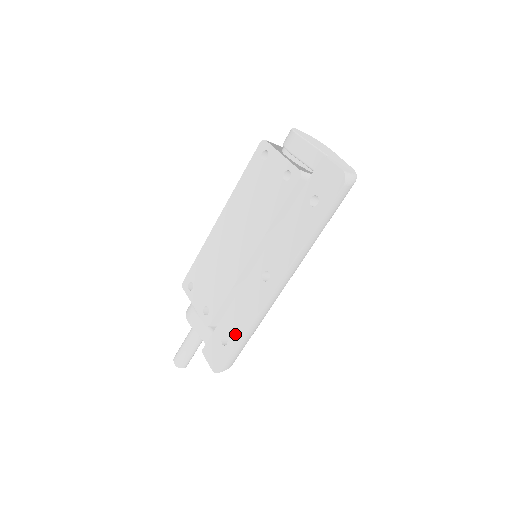
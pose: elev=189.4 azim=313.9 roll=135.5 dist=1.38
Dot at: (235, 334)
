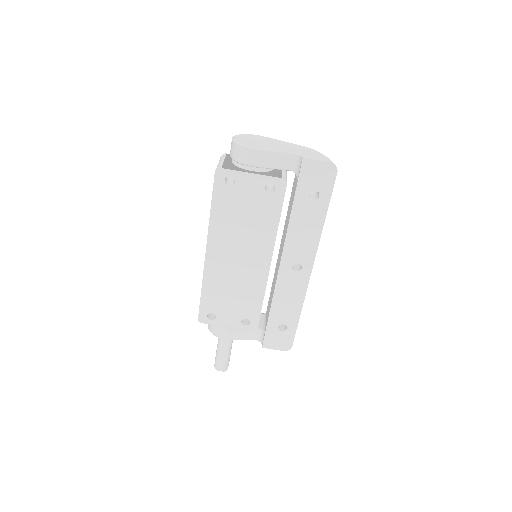
Dot at: (291, 318)
